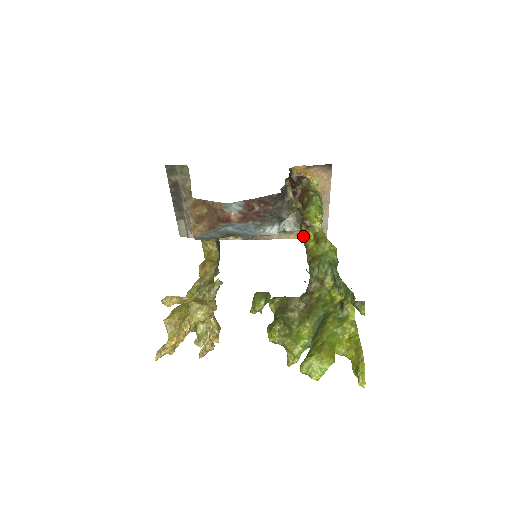
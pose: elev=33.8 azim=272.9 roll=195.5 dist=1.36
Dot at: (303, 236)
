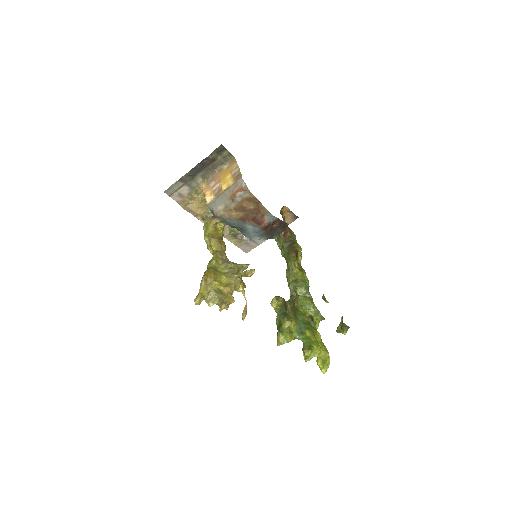
Dot at: (294, 262)
